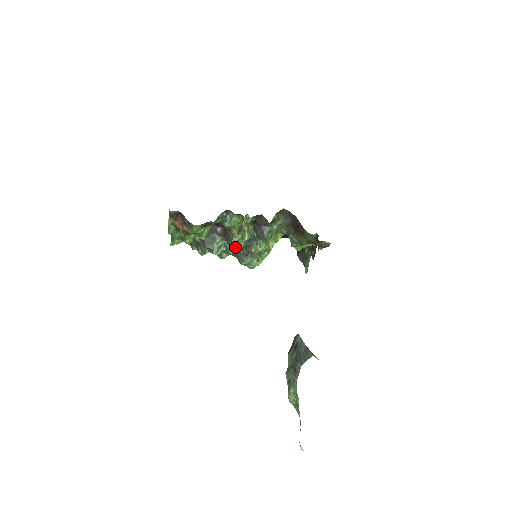
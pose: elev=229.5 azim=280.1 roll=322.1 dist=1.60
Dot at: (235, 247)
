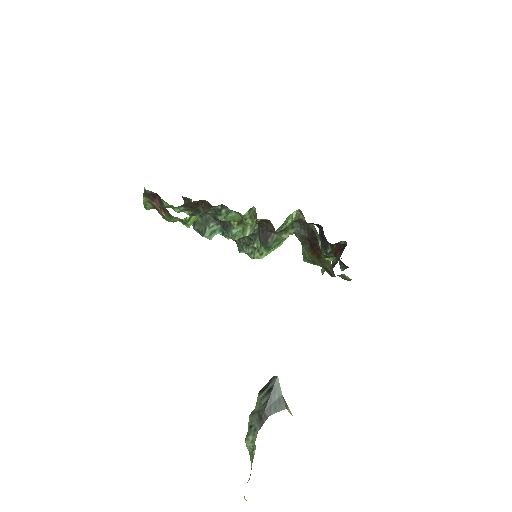
Dot at: (232, 237)
